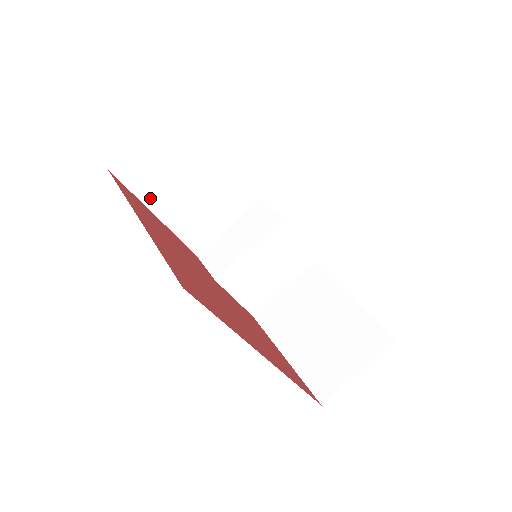
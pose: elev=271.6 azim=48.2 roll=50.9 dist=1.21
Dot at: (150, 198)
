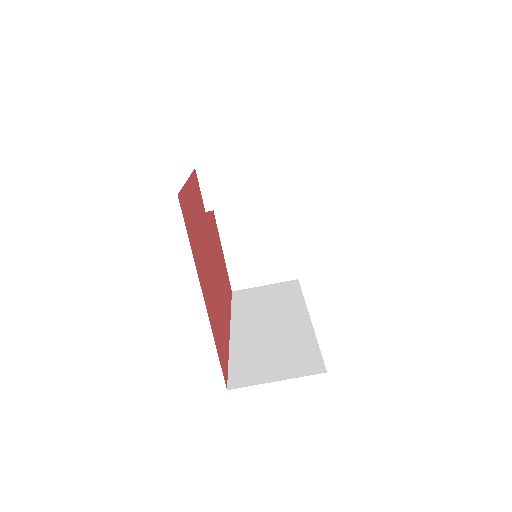
Dot at: occluded
